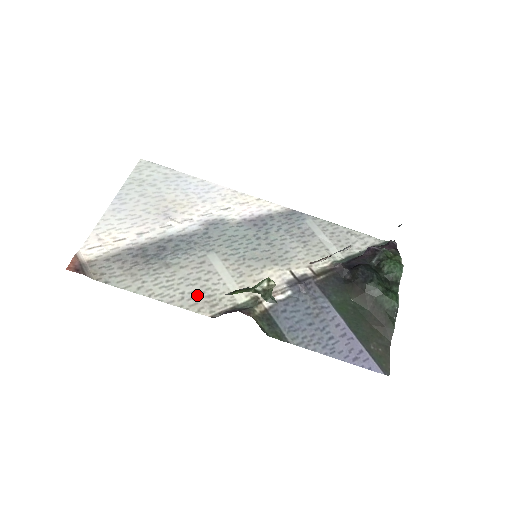
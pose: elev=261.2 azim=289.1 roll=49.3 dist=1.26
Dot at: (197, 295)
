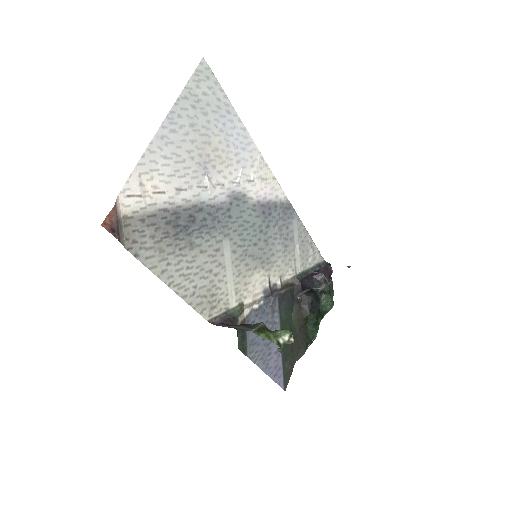
Dot at: (205, 292)
